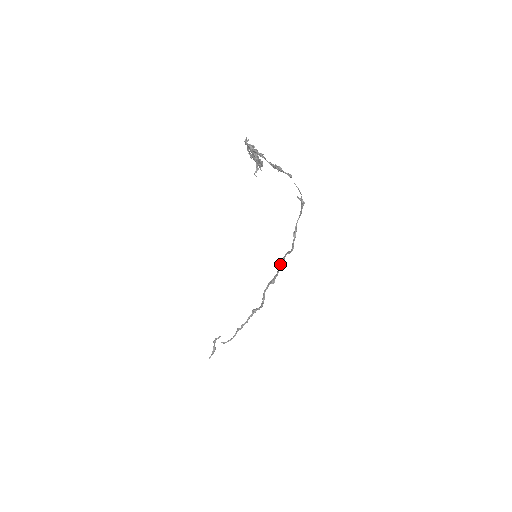
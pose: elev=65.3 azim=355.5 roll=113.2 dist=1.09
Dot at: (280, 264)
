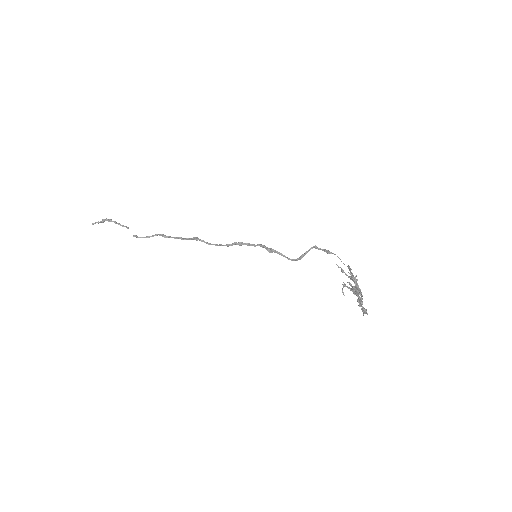
Dot at: (262, 247)
